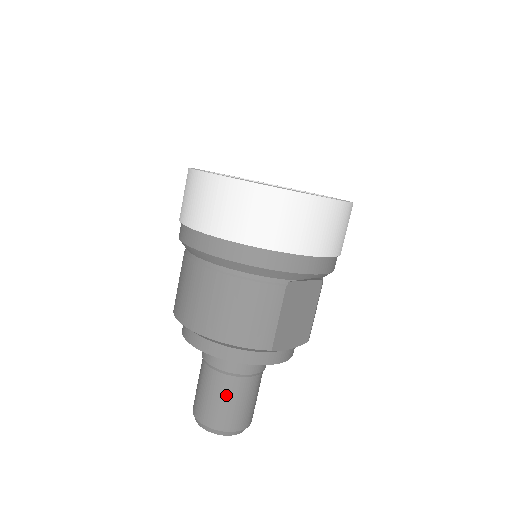
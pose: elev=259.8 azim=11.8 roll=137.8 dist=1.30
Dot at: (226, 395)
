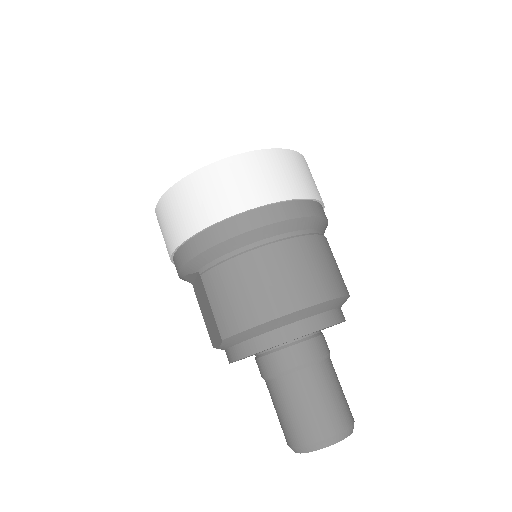
Dot at: (335, 382)
